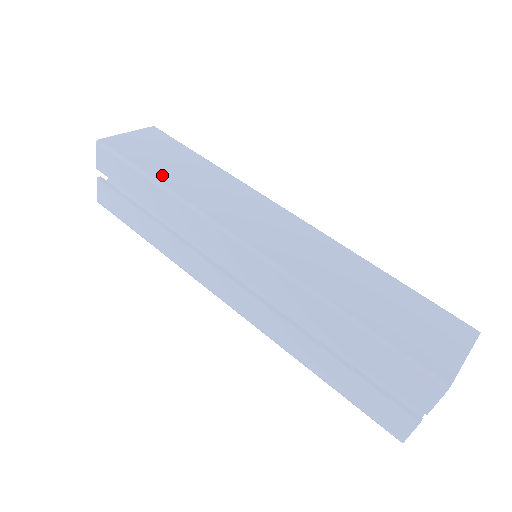
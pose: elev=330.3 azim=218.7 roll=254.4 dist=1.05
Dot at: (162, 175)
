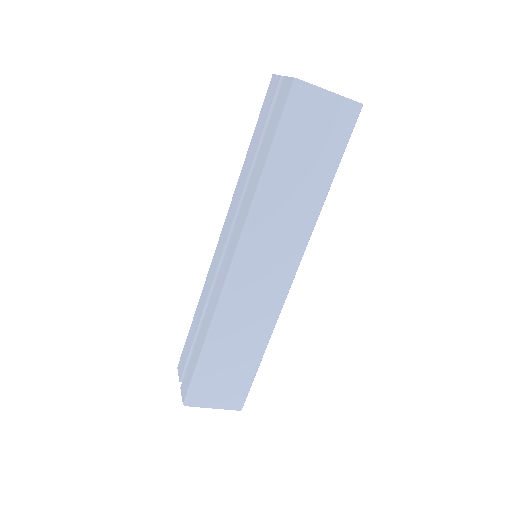
Dot at: occluded
